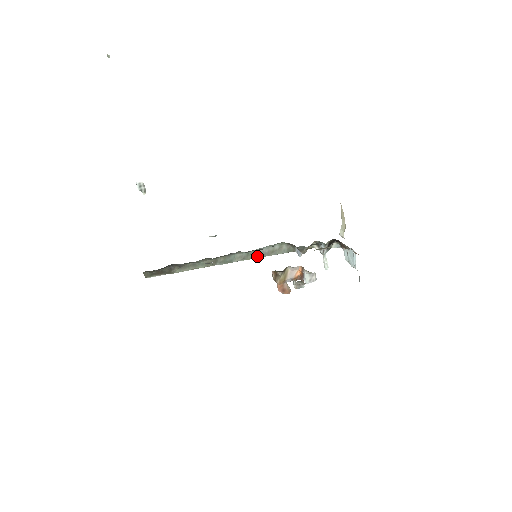
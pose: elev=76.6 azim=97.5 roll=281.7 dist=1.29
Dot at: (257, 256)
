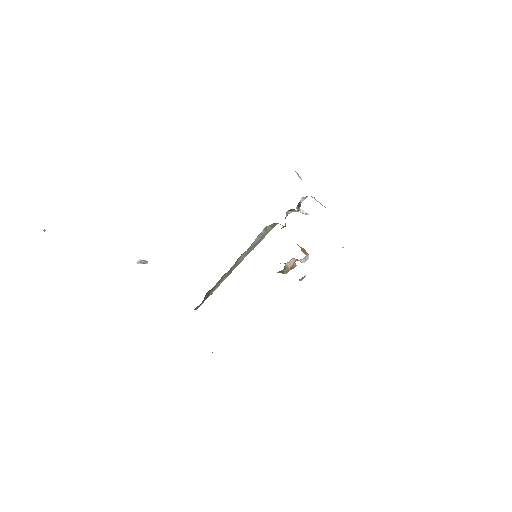
Dot at: (255, 246)
